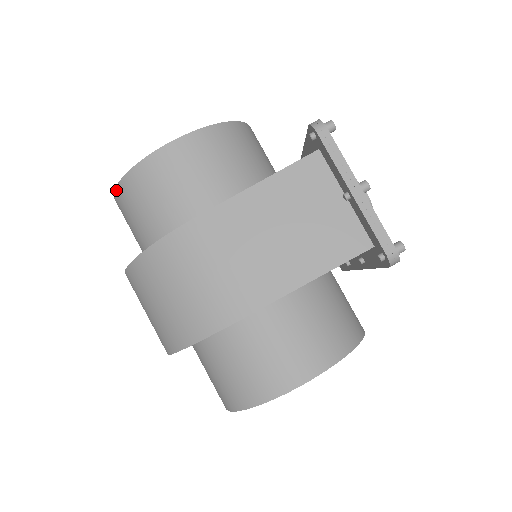
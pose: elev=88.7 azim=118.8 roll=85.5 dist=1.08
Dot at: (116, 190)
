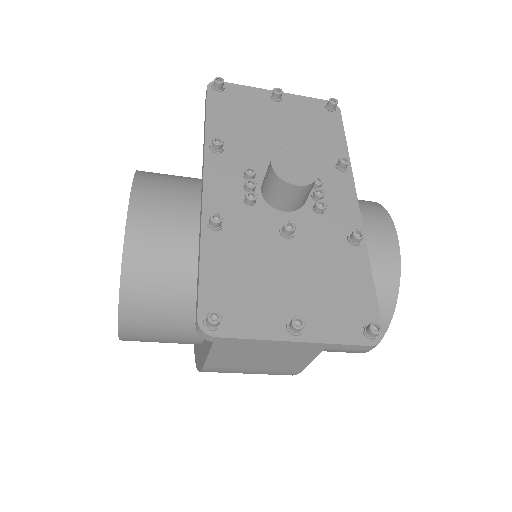
Dot at: occluded
